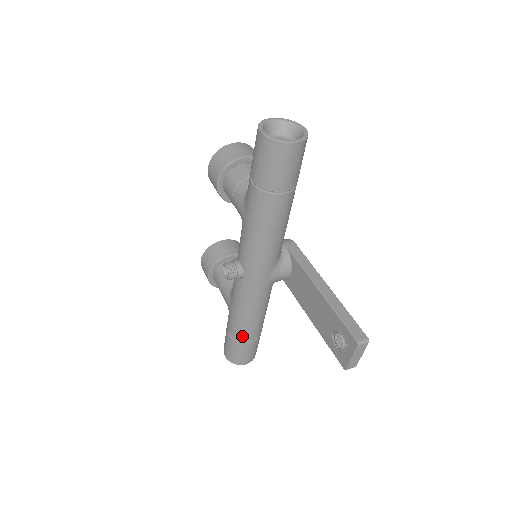
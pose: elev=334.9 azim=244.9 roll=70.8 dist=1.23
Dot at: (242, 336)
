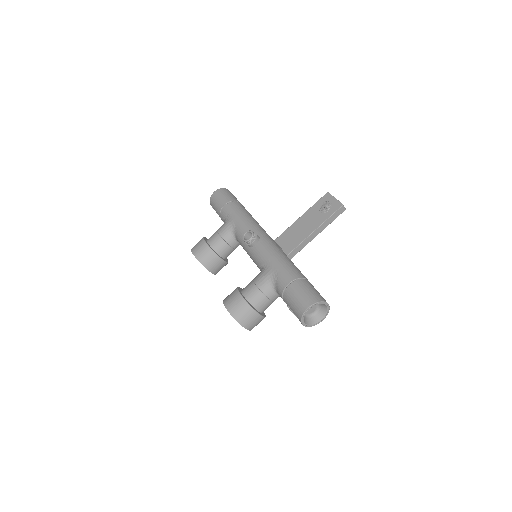
Dot at: (297, 273)
